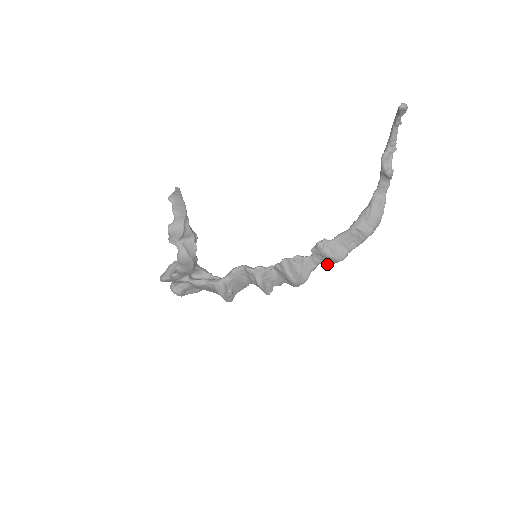
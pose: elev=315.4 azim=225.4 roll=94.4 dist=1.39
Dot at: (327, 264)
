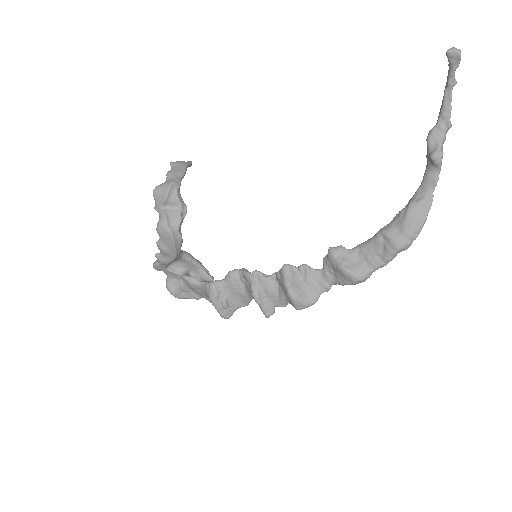
Dot at: (342, 285)
